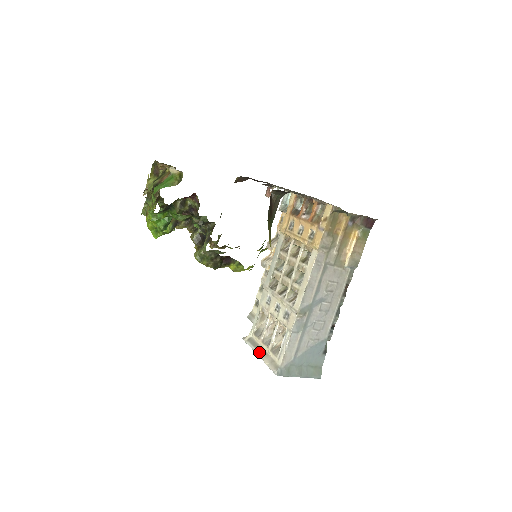
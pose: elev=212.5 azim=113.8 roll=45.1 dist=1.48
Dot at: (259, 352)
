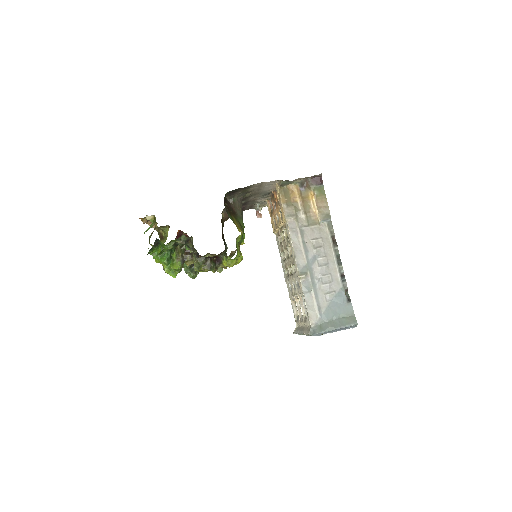
Dot at: (301, 331)
